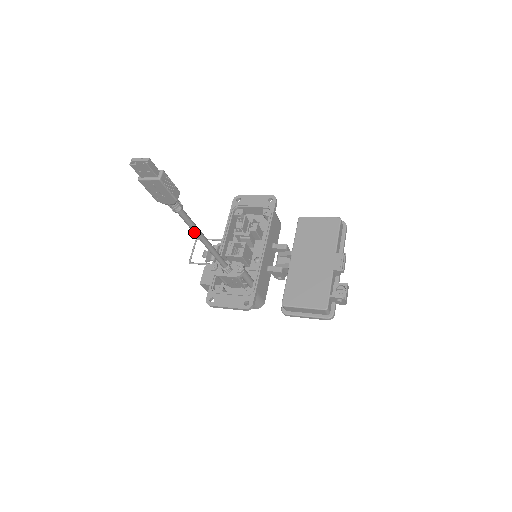
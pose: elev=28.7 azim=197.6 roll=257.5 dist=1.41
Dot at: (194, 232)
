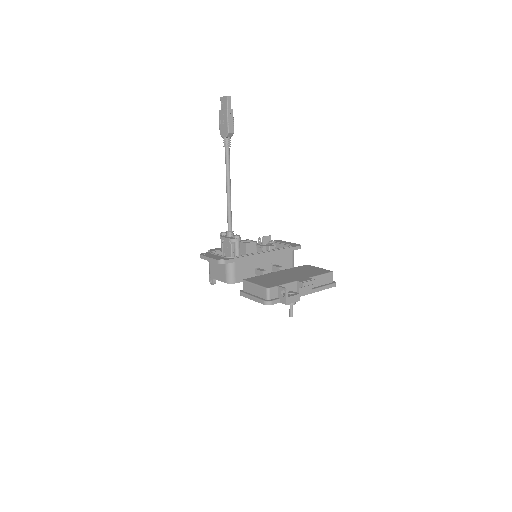
Dot at: (226, 175)
